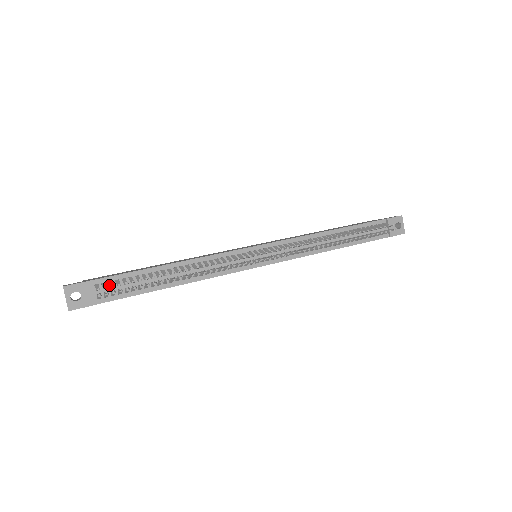
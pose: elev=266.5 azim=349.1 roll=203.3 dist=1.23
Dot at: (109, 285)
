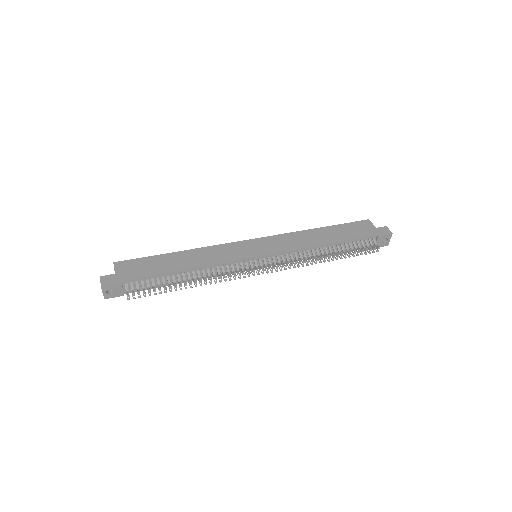
Dot at: (136, 283)
